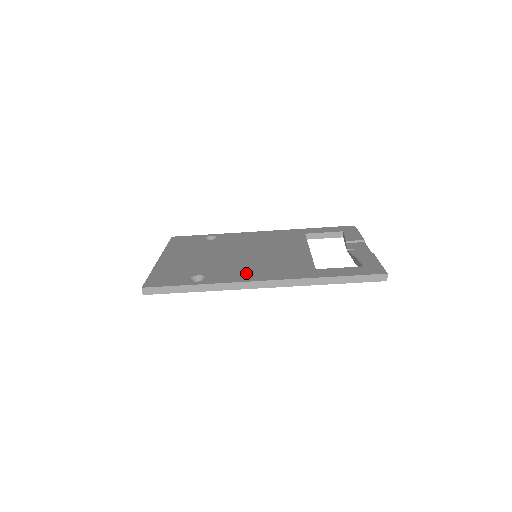
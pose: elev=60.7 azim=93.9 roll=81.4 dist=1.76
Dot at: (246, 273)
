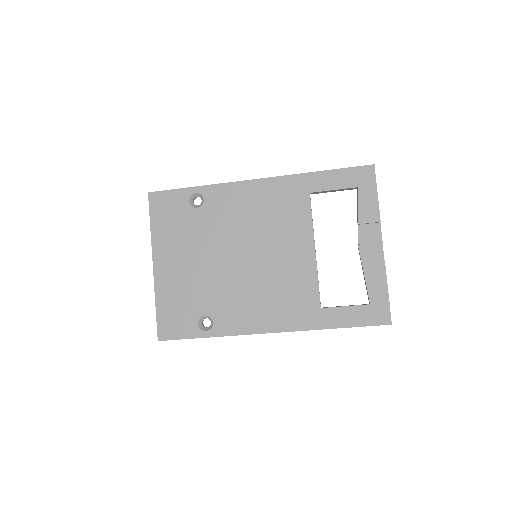
Dot at: (251, 314)
